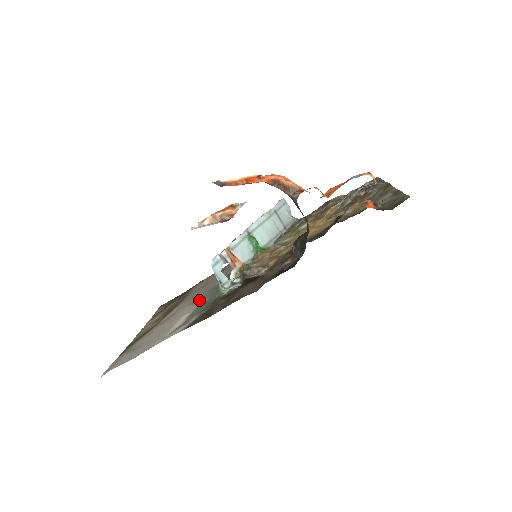
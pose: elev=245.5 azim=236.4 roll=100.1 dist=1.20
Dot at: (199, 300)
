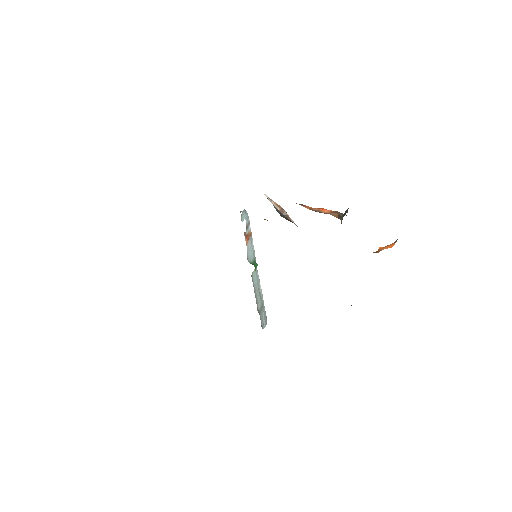
Dot at: occluded
